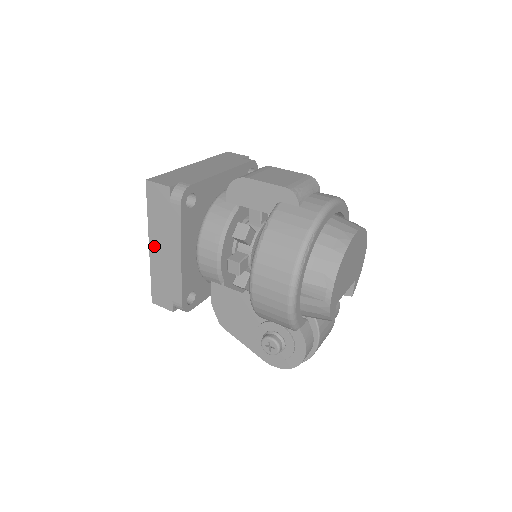
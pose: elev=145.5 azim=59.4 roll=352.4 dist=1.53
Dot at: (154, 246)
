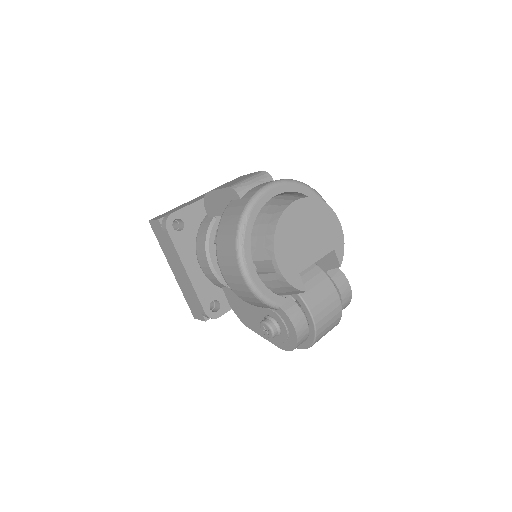
Dot at: (174, 270)
